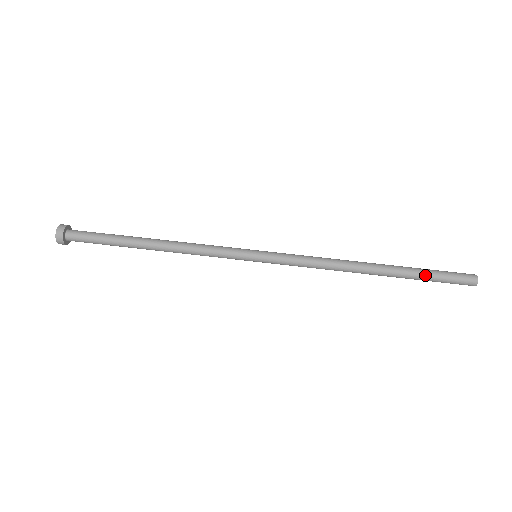
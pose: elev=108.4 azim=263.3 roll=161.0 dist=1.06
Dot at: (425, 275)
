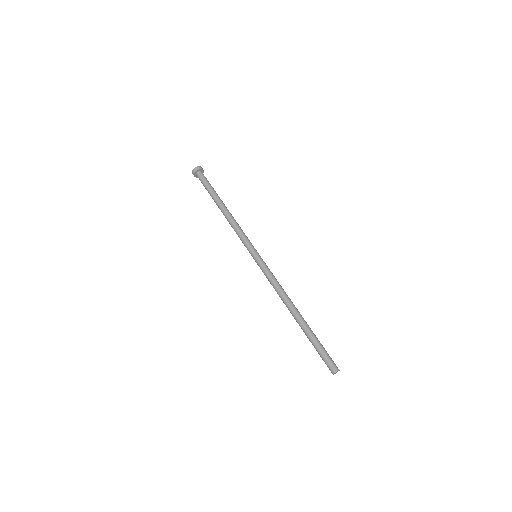
Dot at: (312, 344)
